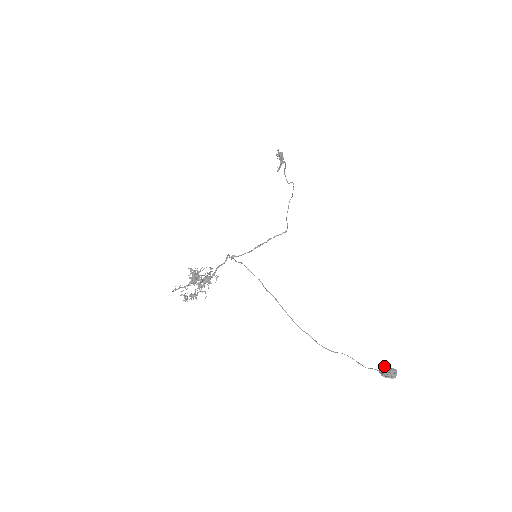
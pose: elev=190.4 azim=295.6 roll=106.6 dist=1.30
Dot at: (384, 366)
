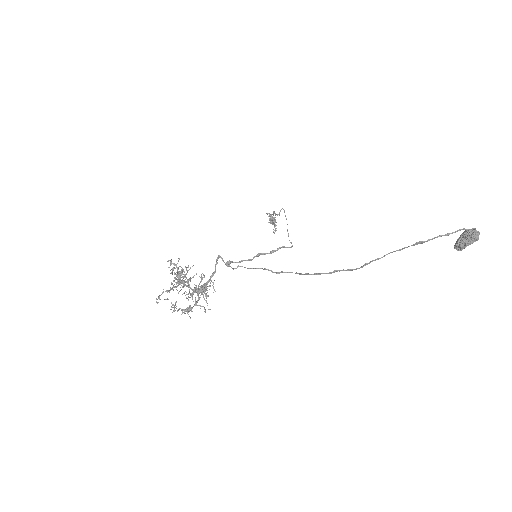
Dot at: (458, 241)
